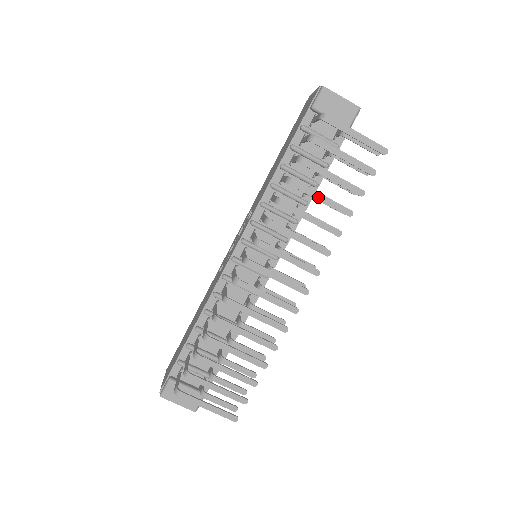
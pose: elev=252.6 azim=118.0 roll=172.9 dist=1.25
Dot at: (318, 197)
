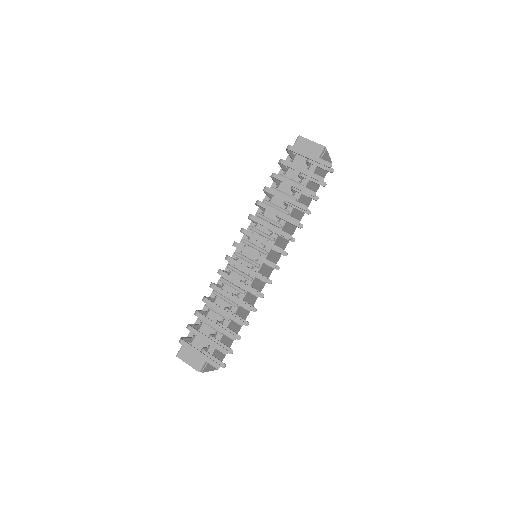
Dot at: (283, 198)
